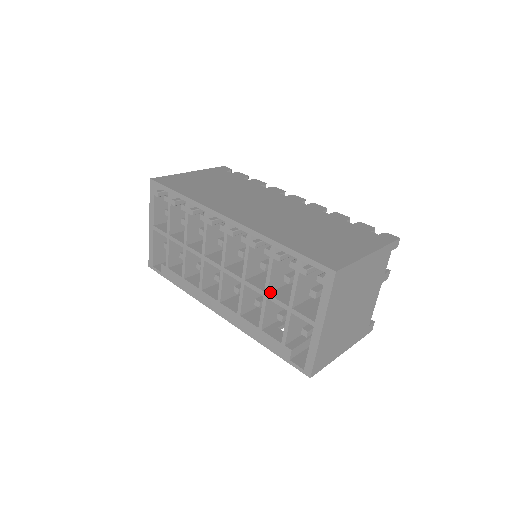
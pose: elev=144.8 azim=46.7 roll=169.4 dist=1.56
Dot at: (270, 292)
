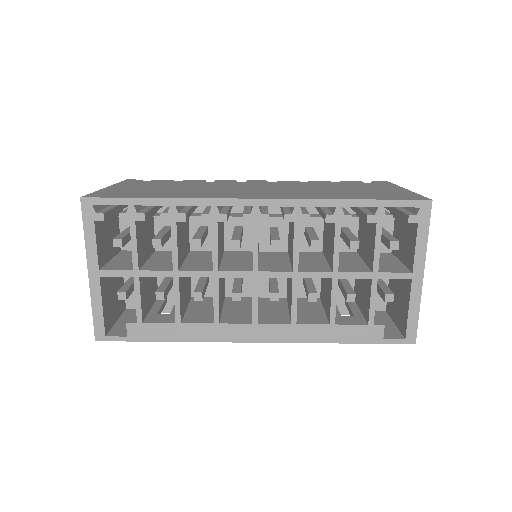
Dot at: (337, 270)
